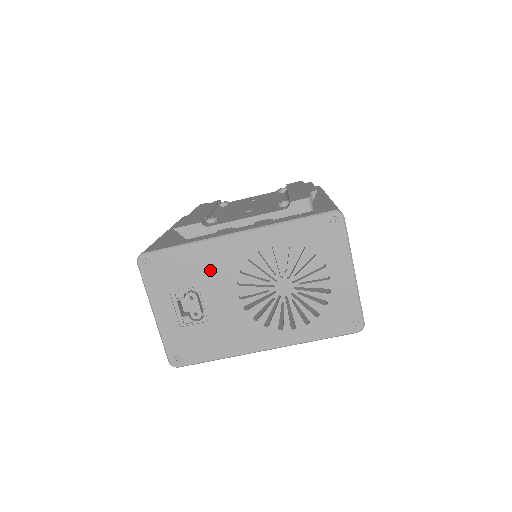
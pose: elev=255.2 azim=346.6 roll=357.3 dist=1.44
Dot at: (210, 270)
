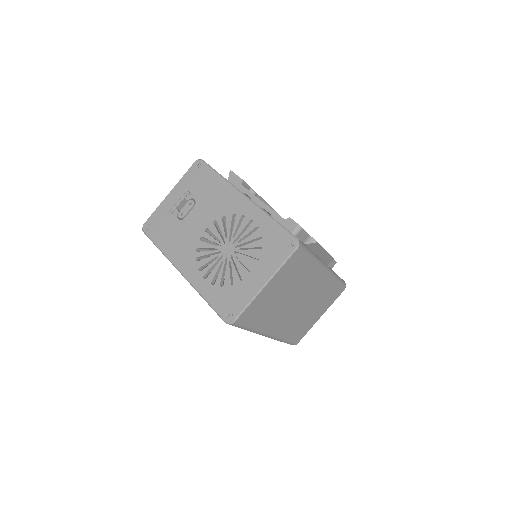
Dot at: (214, 200)
